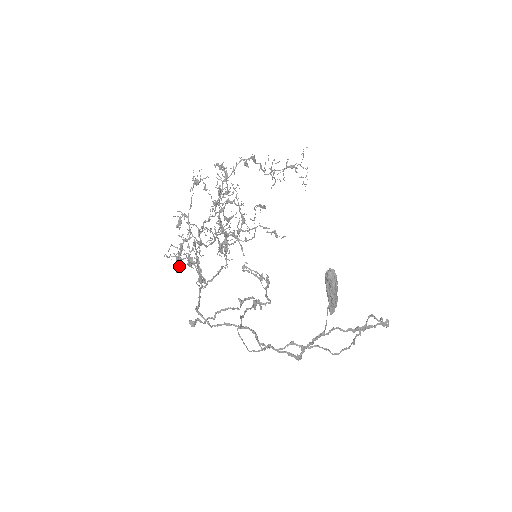
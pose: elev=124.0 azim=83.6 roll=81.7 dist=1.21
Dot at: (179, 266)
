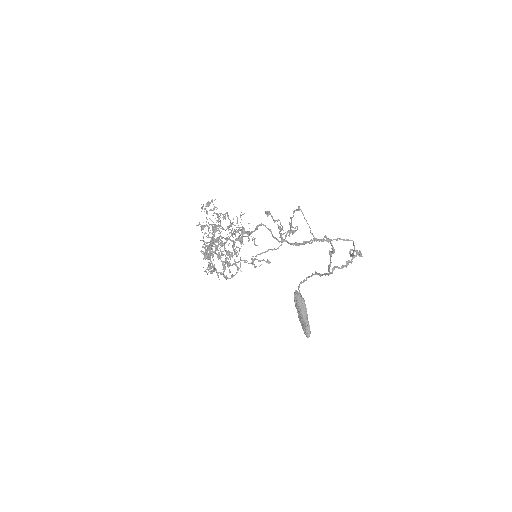
Dot at: (210, 254)
